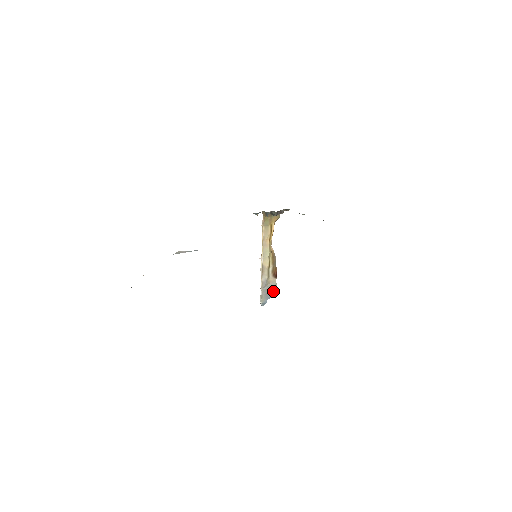
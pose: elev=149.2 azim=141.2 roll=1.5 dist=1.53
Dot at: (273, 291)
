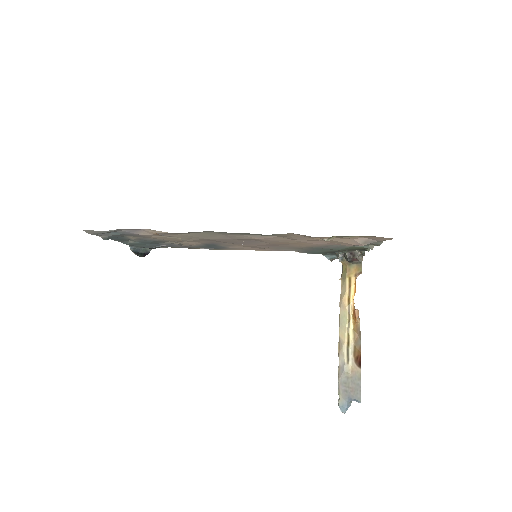
Dot at: (355, 389)
